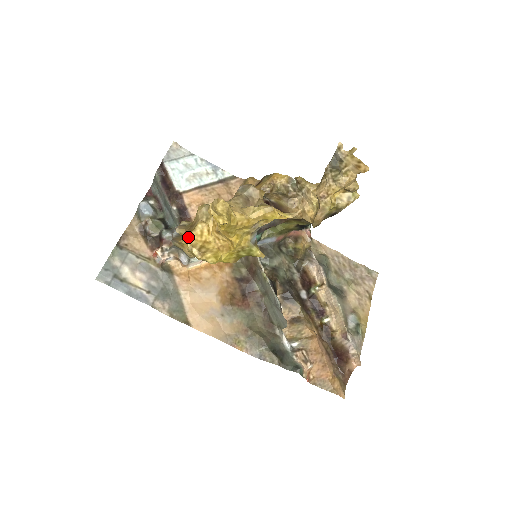
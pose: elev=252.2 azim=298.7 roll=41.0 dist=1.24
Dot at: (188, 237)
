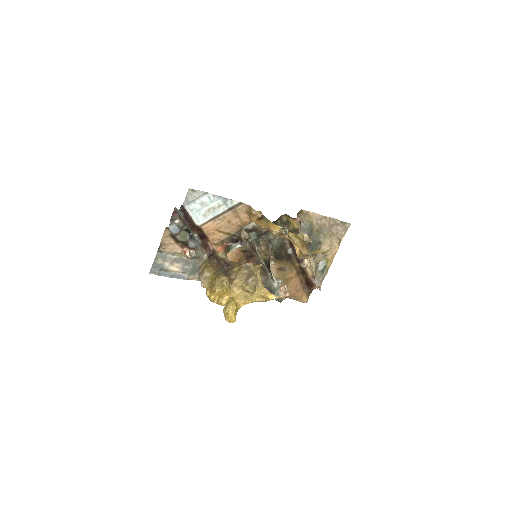
Dot at: (210, 297)
